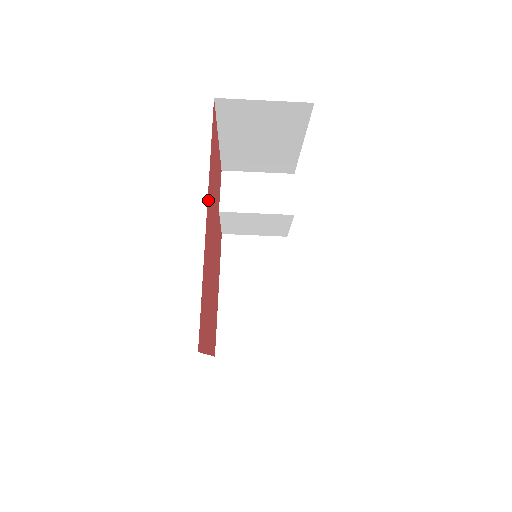
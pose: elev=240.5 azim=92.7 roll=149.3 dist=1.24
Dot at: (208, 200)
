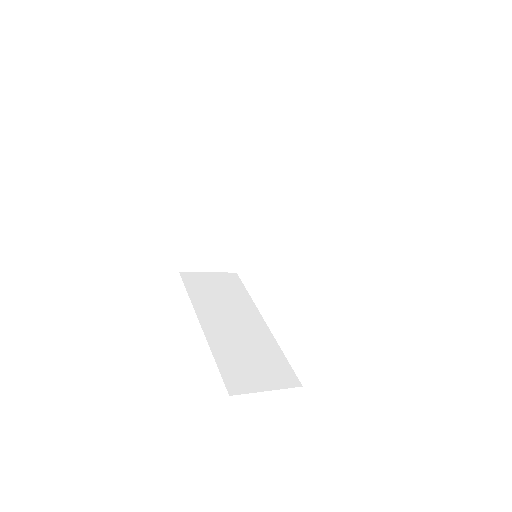
Dot at: occluded
